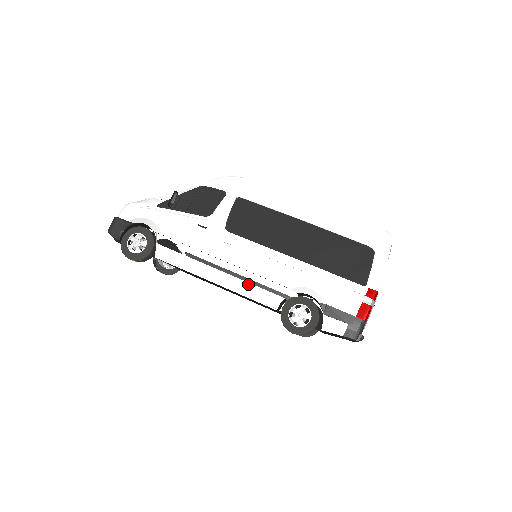
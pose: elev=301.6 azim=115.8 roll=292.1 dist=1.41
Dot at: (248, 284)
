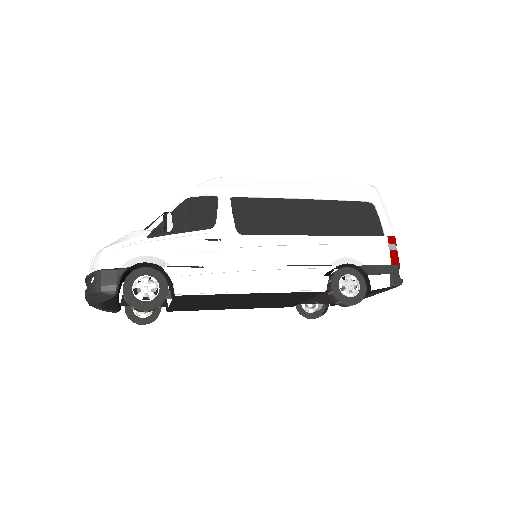
Dot at: (290, 278)
